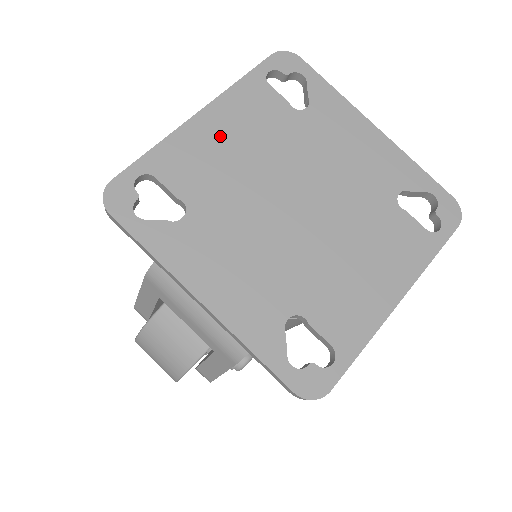
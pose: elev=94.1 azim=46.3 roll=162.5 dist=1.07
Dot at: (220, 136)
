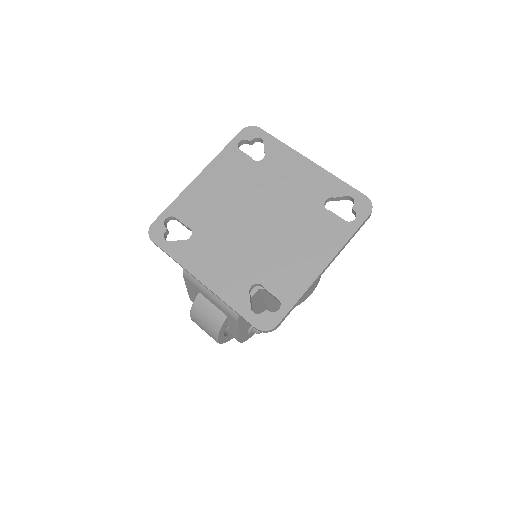
Dot at: (210, 187)
